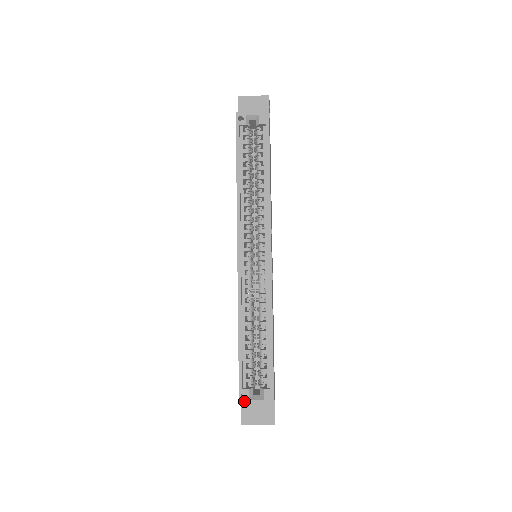
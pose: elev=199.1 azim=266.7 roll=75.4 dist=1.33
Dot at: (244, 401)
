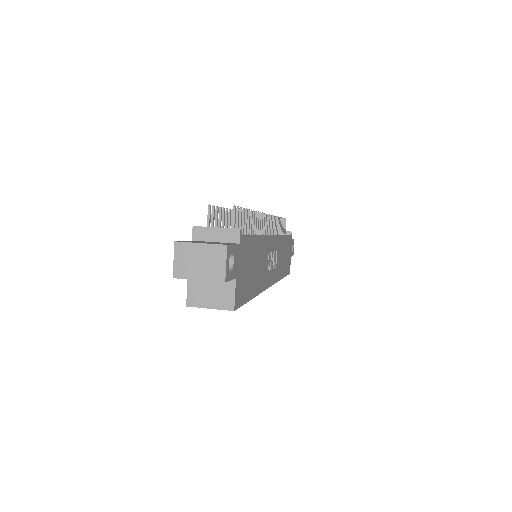
Dot at: occluded
